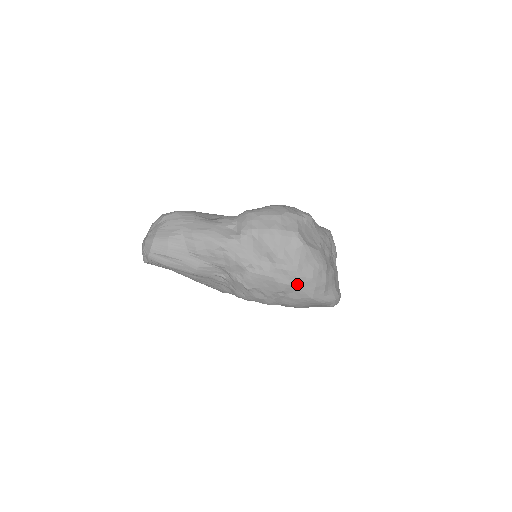
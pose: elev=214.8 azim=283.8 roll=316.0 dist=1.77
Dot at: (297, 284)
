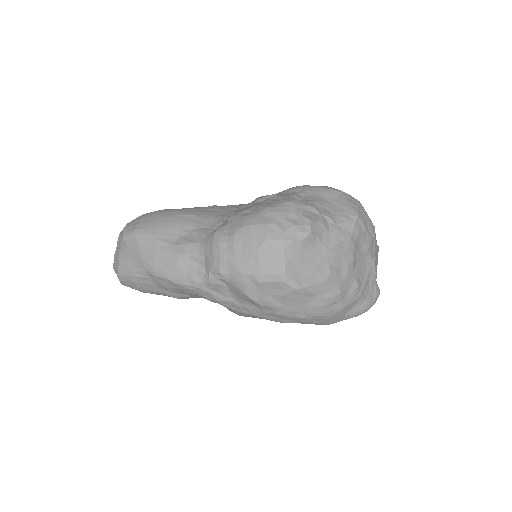
Dot at: (299, 321)
